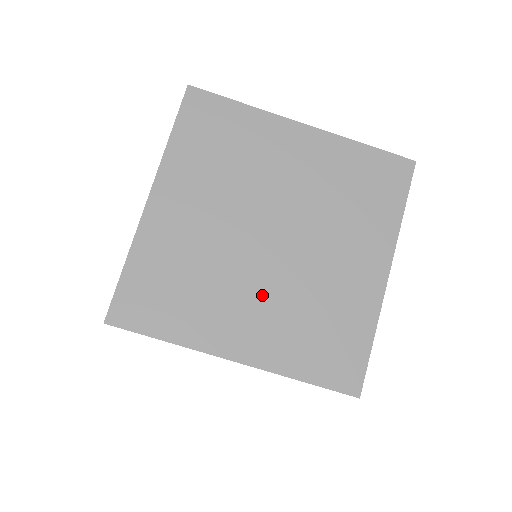
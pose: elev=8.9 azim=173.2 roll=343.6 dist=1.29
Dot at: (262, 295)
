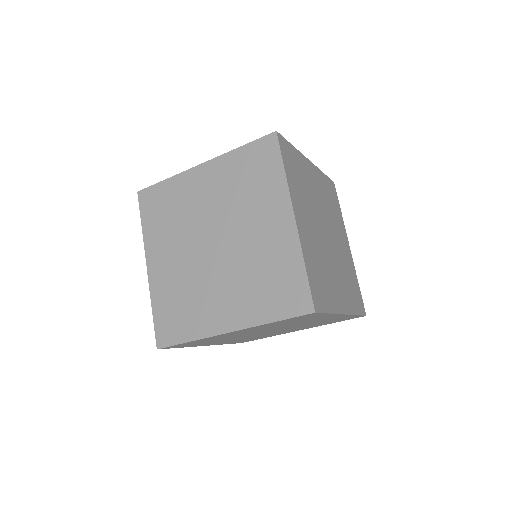
Dot at: (314, 232)
